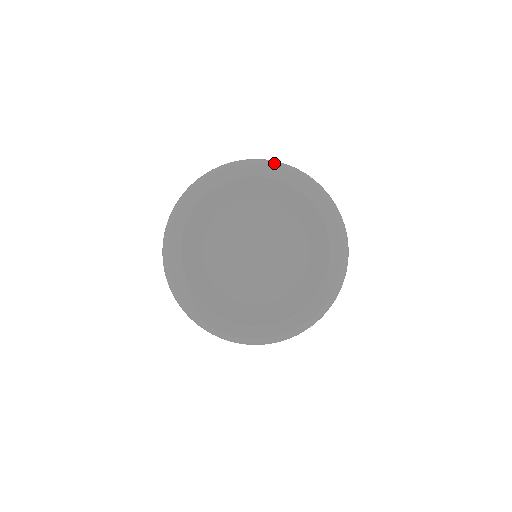
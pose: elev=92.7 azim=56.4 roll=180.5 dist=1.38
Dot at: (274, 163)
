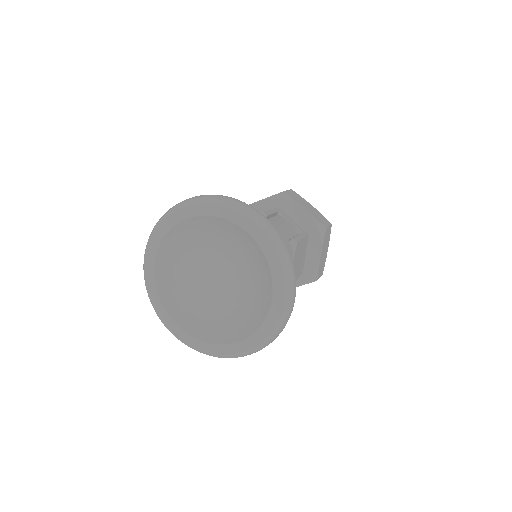
Dot at: (230, 205)
